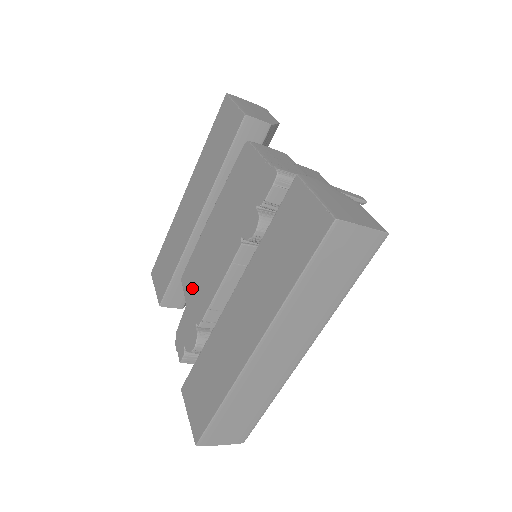
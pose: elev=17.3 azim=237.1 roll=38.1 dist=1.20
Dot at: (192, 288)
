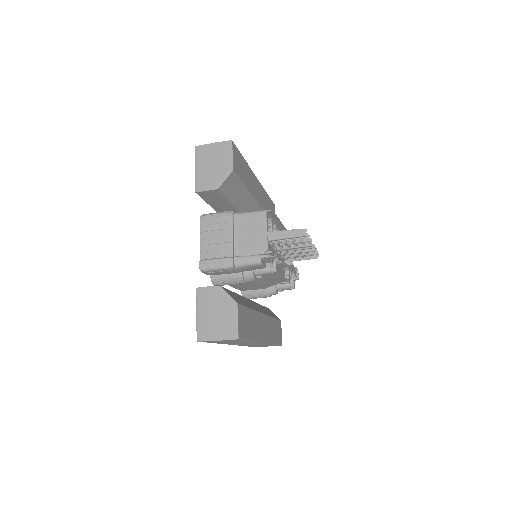
Dot at: occluded
